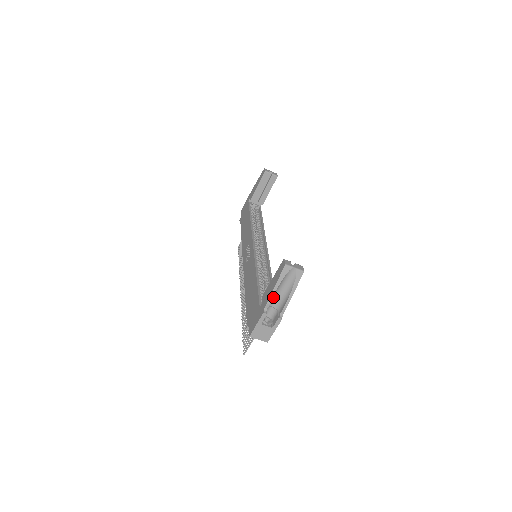
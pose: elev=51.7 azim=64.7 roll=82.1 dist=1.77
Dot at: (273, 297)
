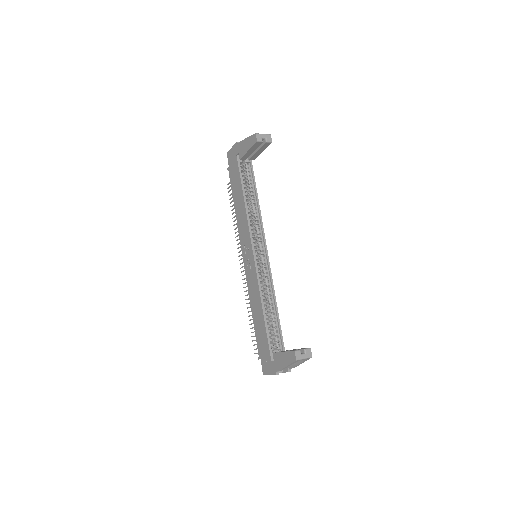
Dot at: occluded
